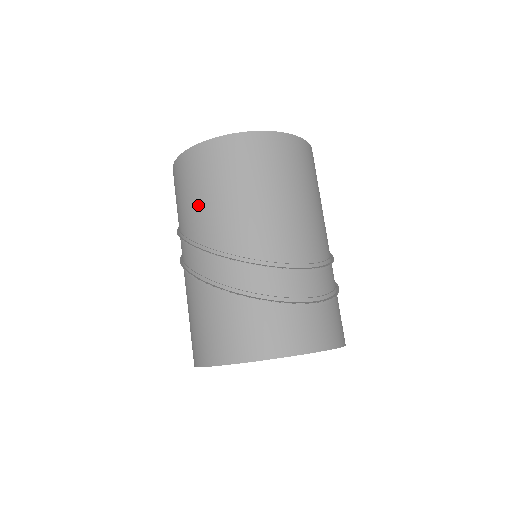
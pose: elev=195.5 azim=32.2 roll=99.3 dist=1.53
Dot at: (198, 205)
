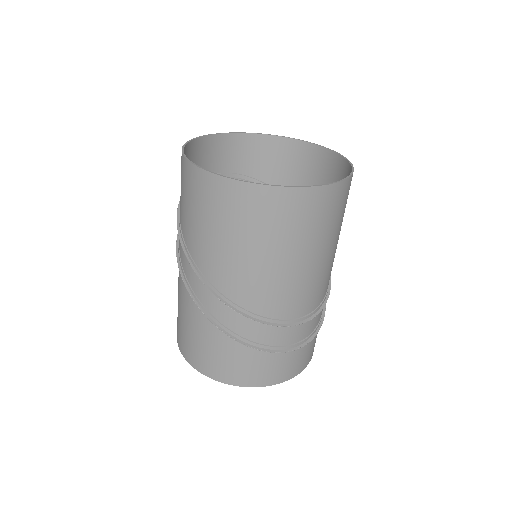
Dot at: (212, 243)
